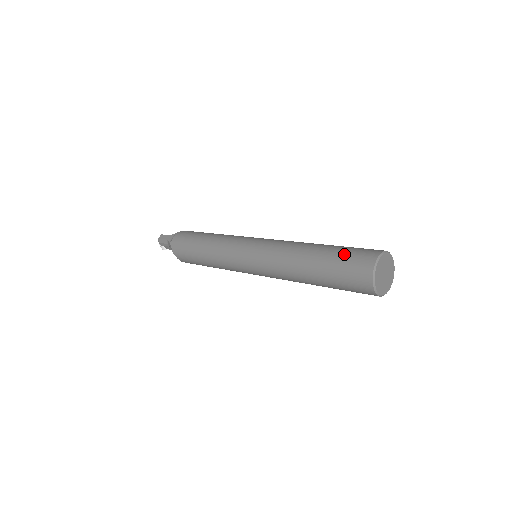
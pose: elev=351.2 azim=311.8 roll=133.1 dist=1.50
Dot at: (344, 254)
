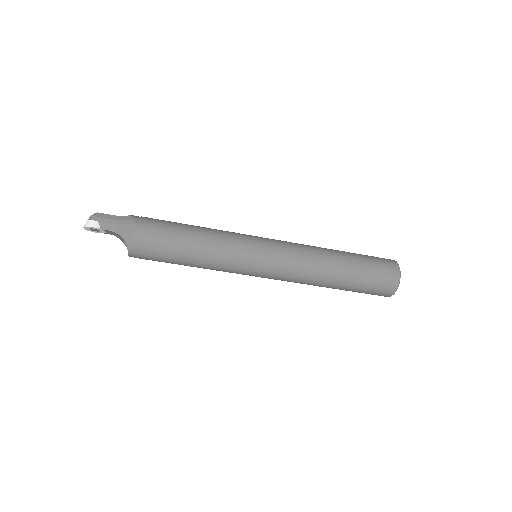
Dot at: occluded
